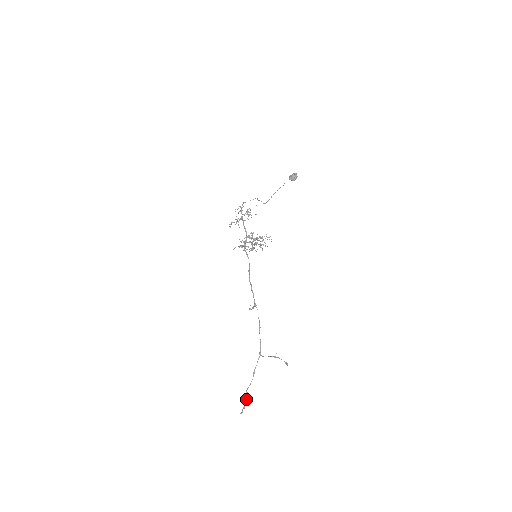
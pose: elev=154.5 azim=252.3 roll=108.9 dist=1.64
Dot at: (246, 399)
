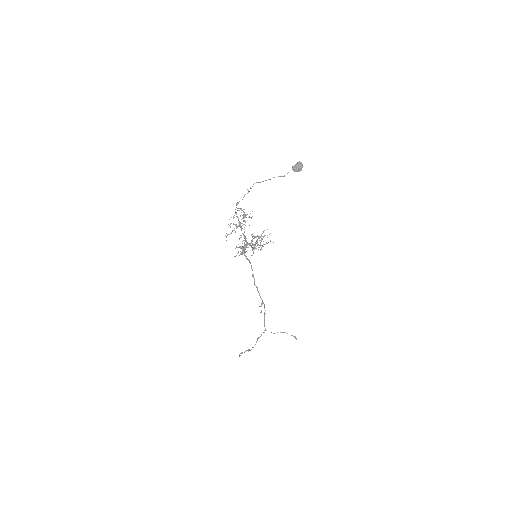
Dot at: occluded
